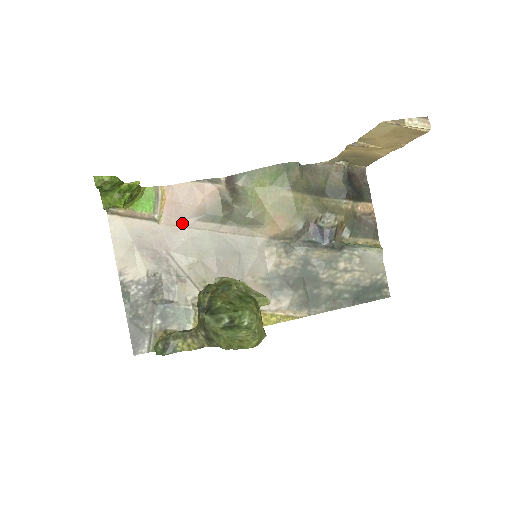
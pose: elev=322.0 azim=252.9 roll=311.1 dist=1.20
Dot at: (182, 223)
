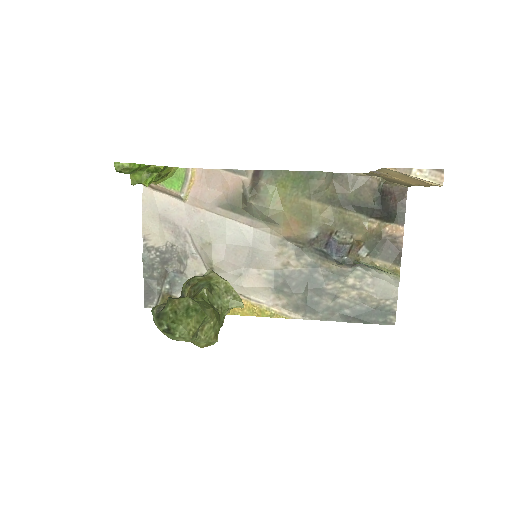
Dot at: (205, 206)
